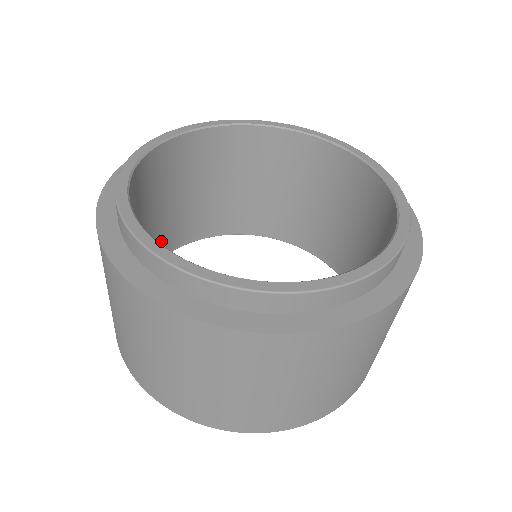
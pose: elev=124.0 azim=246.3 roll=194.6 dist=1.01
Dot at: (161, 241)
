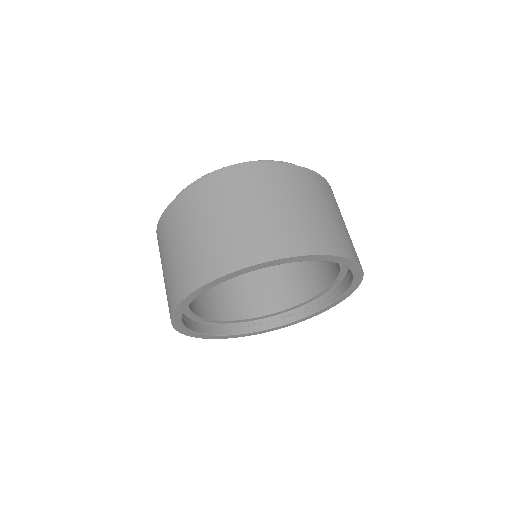
Dot at: occluded
